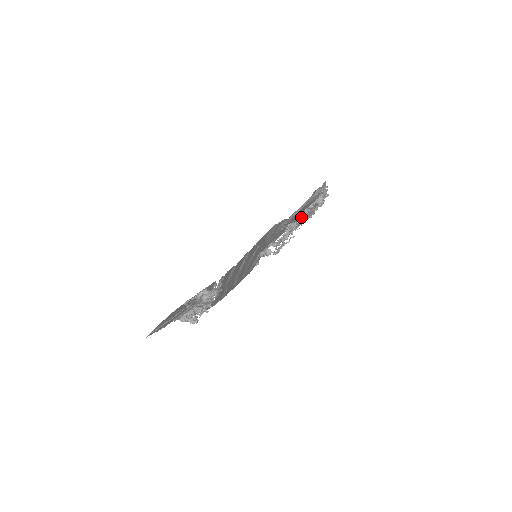
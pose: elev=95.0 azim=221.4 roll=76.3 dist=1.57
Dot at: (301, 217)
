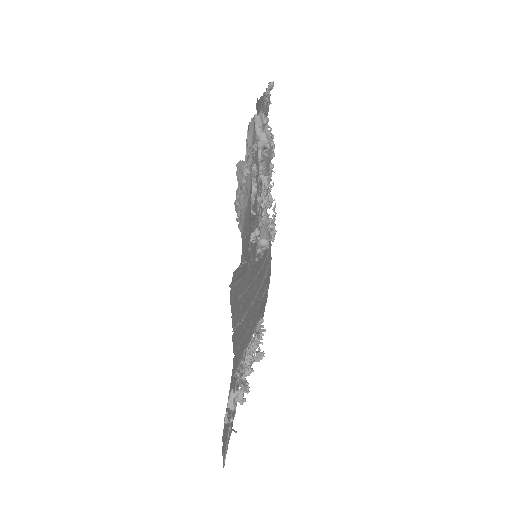
Dot at: (261, 180)
